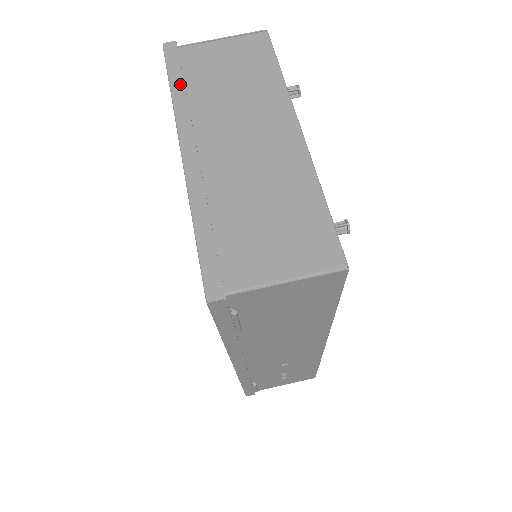
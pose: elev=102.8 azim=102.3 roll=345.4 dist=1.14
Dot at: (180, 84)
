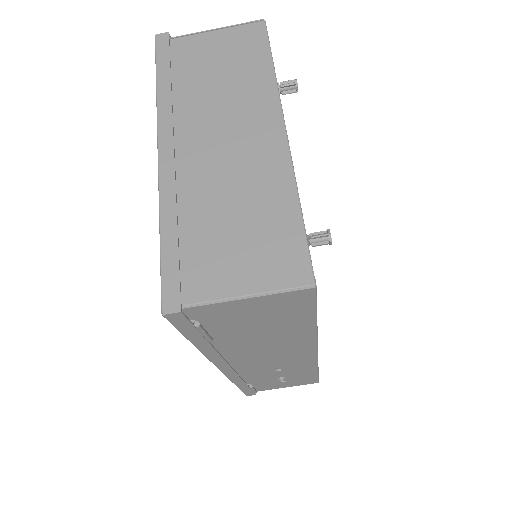
Dot at: (166, 79)
